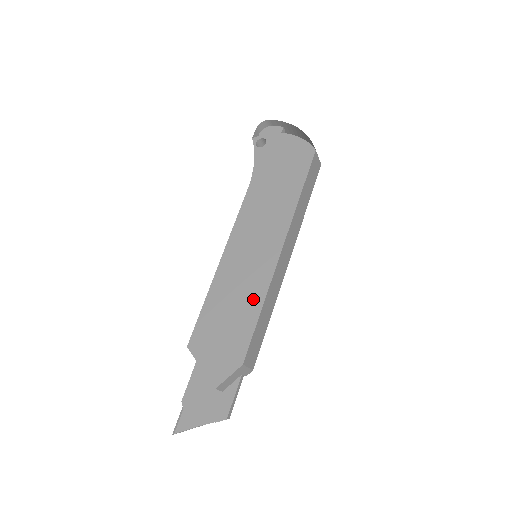
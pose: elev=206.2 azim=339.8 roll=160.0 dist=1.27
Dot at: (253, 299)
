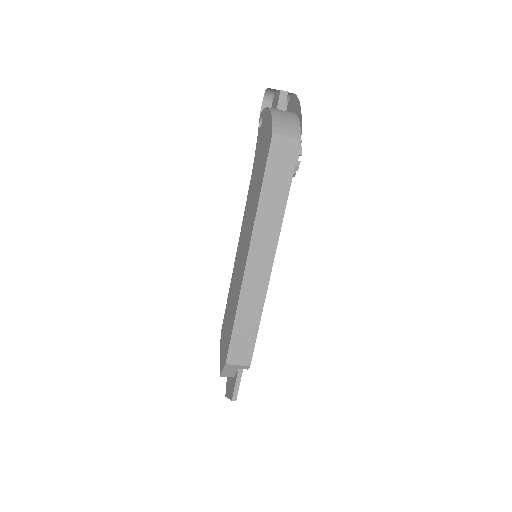
Dot at: (234, 306)
